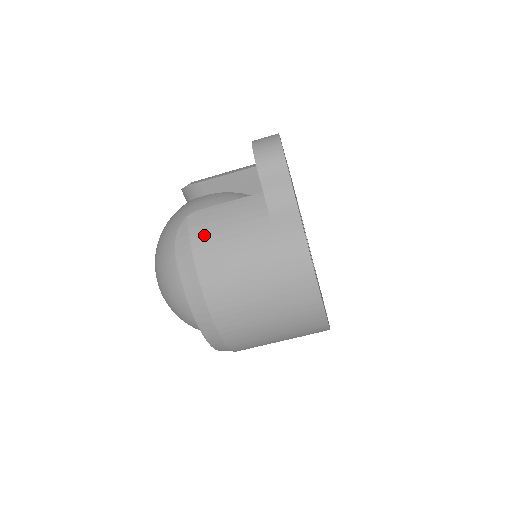
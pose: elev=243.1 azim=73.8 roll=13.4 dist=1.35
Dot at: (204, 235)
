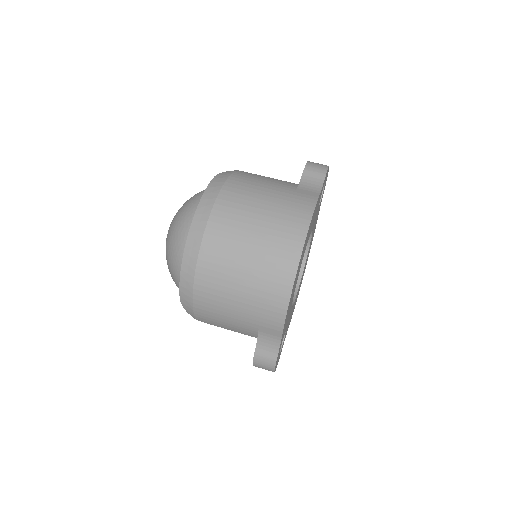
Dot at: (244, 176)
